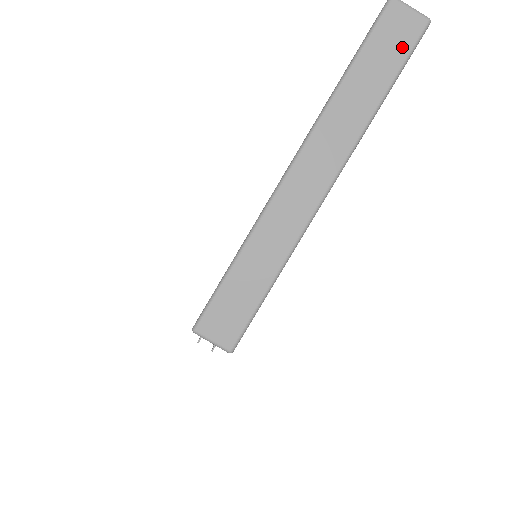
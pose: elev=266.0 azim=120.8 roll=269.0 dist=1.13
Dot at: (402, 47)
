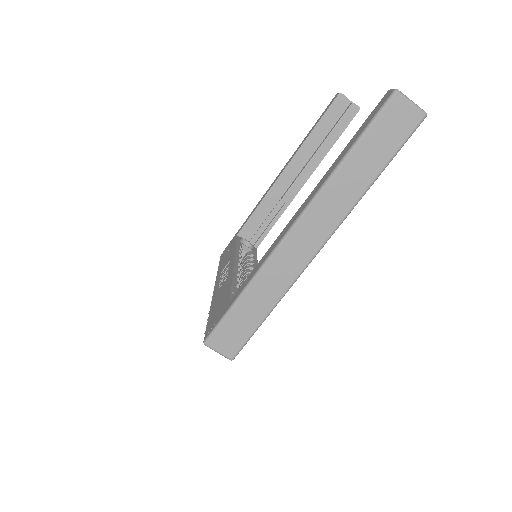
Dot at: (398, 137)
